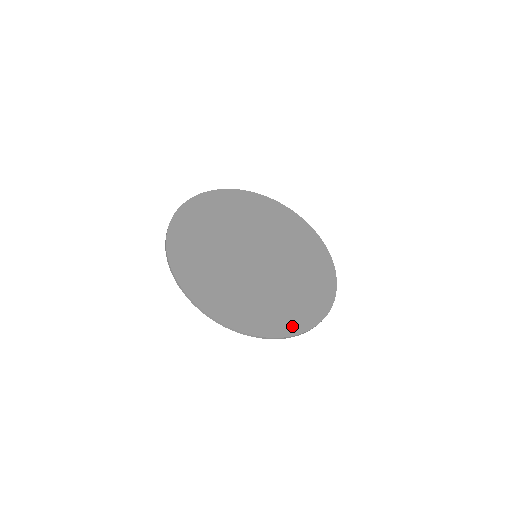
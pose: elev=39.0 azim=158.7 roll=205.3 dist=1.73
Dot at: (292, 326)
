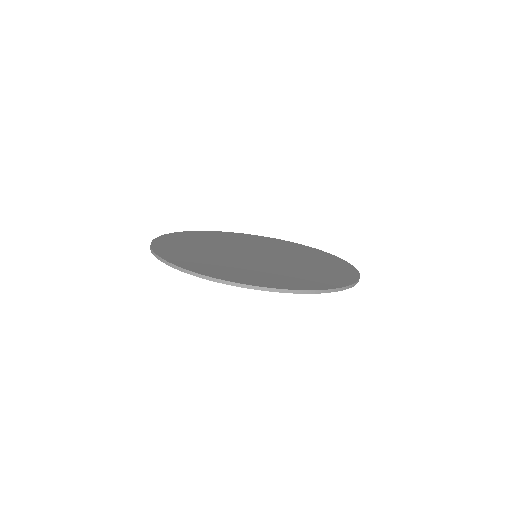
Dot at: (348, 275)
